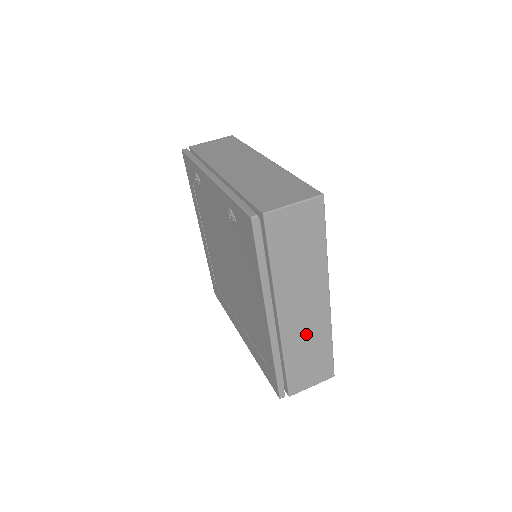
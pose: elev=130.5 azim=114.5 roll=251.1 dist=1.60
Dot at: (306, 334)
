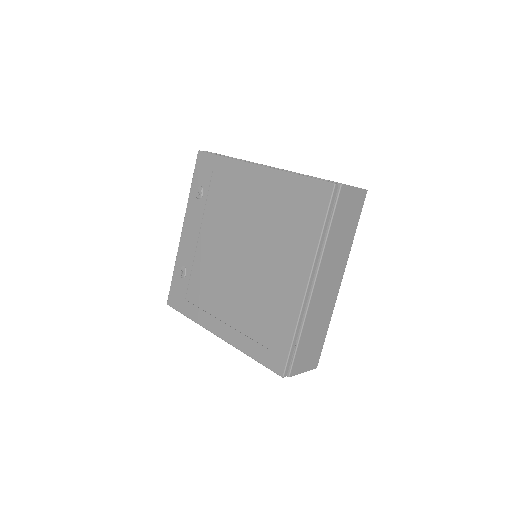
Dot at: occluded
